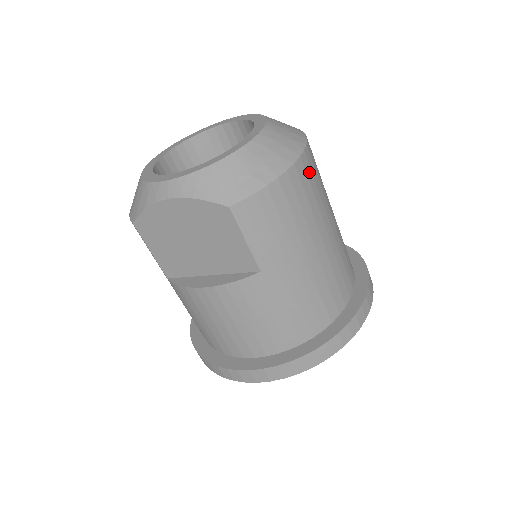
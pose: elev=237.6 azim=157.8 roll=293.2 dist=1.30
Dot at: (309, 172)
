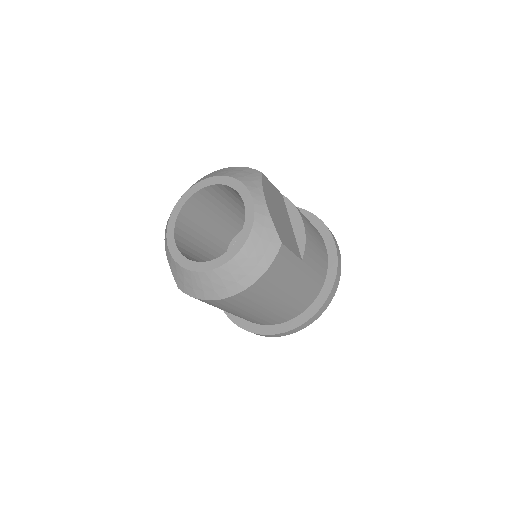
Dot at: (242, 299)
